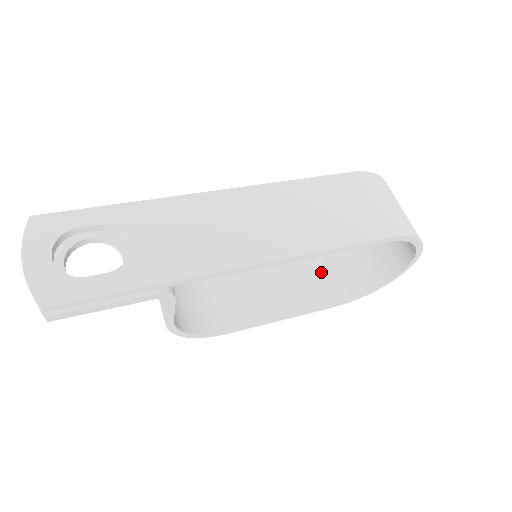
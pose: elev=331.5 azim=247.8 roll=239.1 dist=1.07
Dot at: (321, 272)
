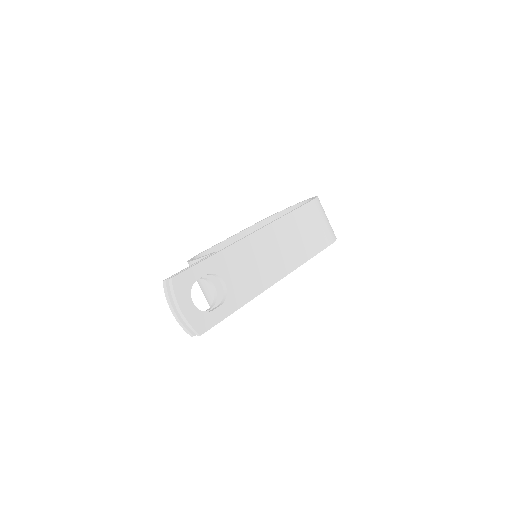
Dot at: occluded
